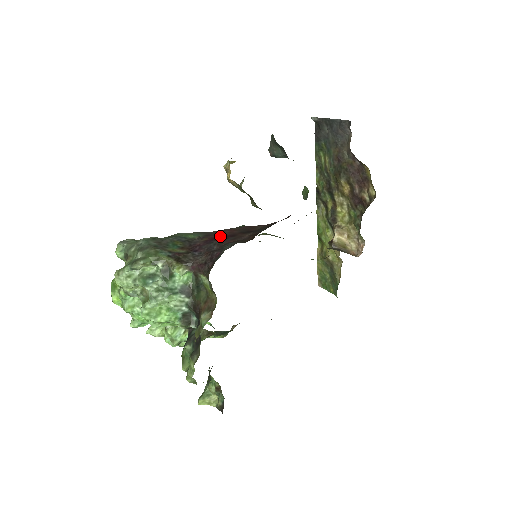
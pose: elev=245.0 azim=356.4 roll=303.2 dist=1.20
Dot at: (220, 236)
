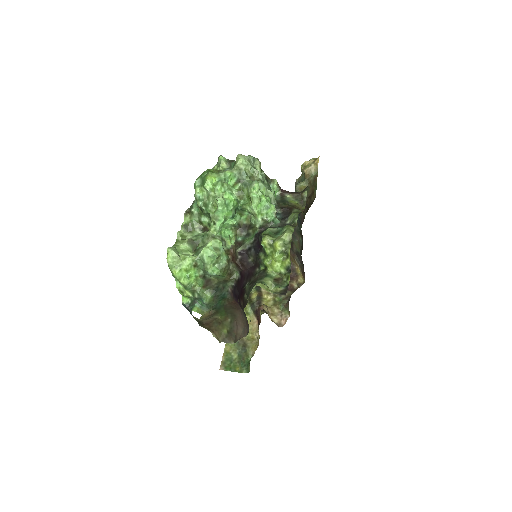
Dot at: occluded
